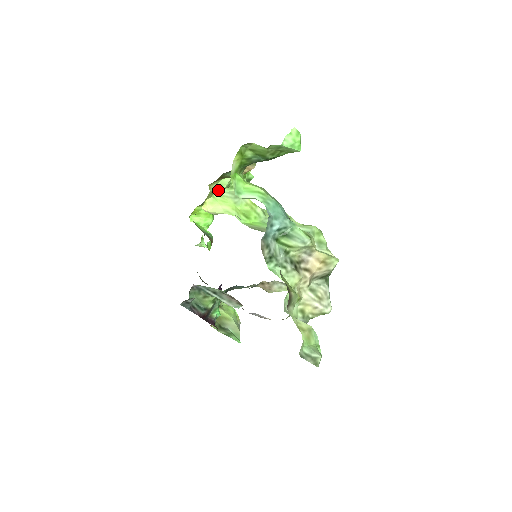
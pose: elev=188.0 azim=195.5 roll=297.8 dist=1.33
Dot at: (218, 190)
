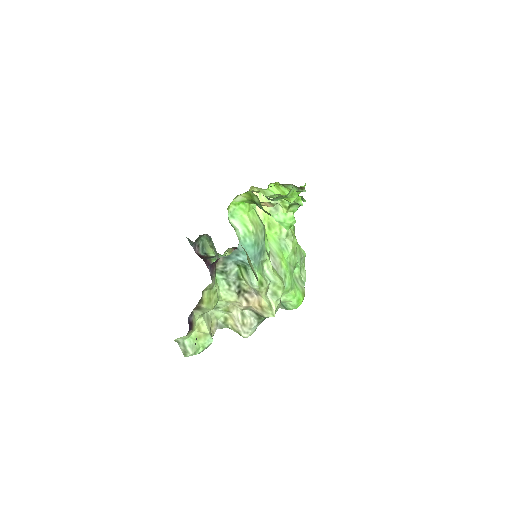
Dot at: (263, 193)
